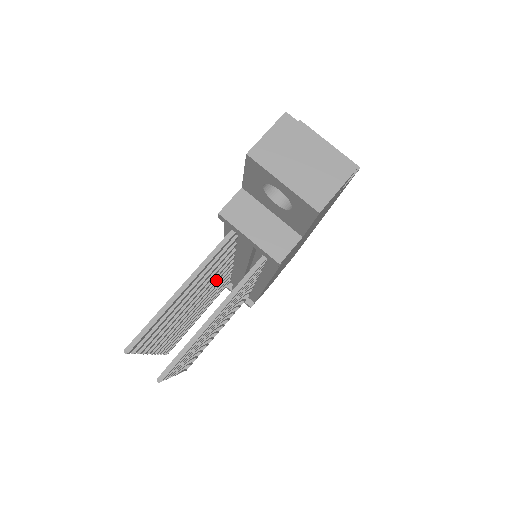
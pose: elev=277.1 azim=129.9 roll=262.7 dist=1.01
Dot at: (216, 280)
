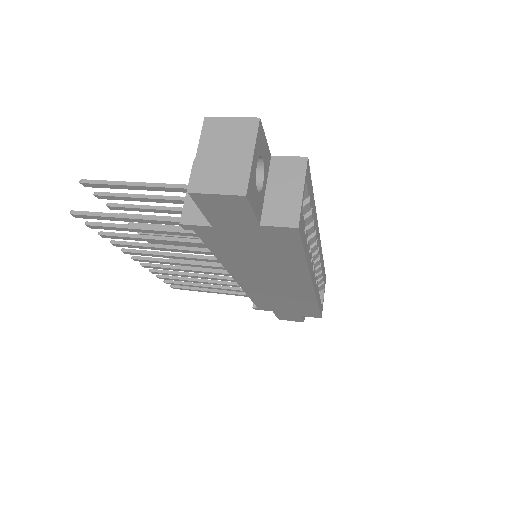
Dot at: occluded
